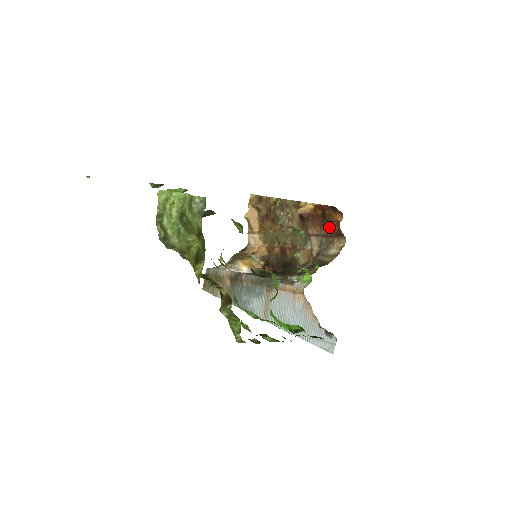
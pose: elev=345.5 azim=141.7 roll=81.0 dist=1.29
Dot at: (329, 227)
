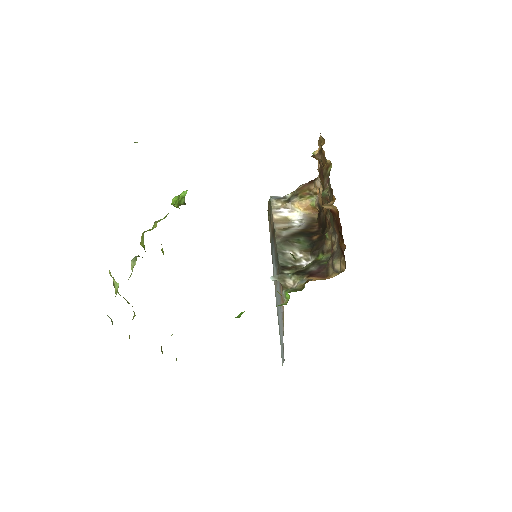
Dot at: (340, 243)
